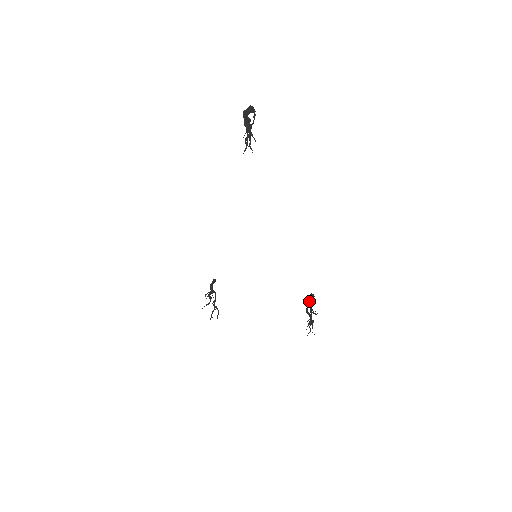
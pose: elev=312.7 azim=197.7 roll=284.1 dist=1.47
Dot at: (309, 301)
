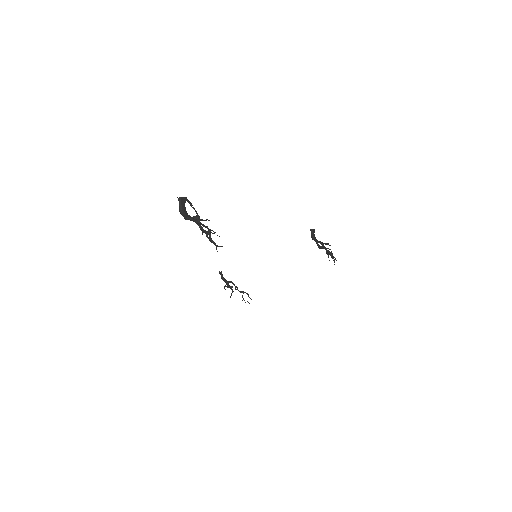
Dot at: (314, 238)
